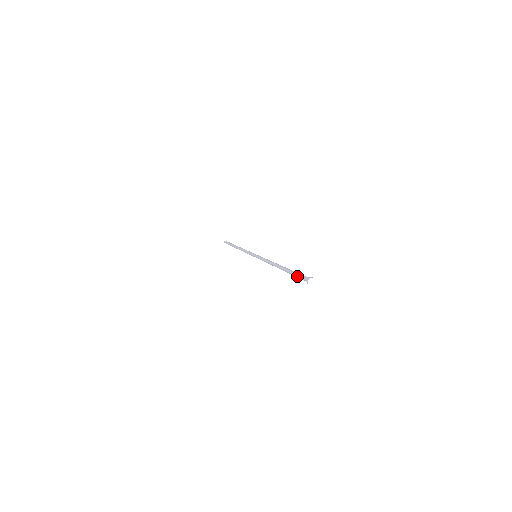
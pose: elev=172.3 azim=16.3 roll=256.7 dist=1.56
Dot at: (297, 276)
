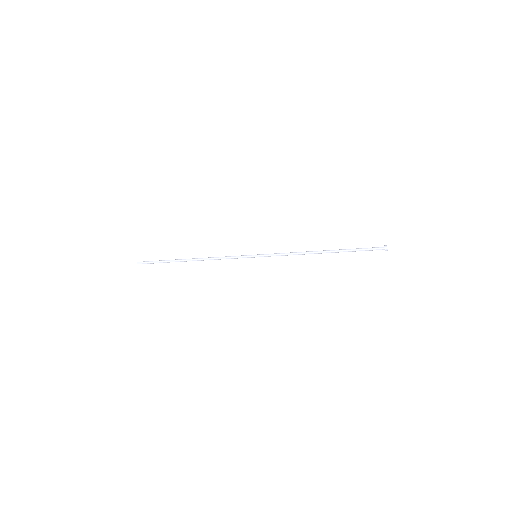
Dot at: (364, 248)
